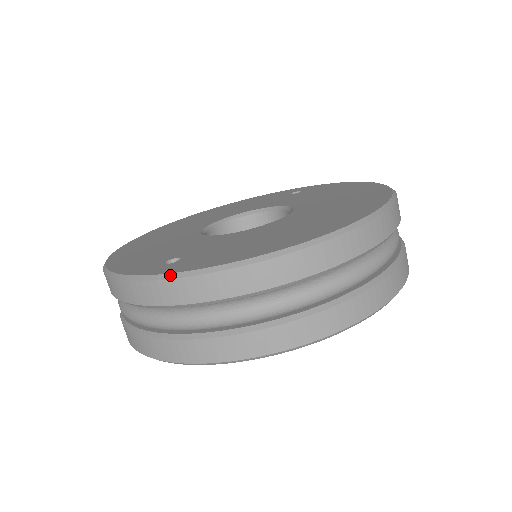
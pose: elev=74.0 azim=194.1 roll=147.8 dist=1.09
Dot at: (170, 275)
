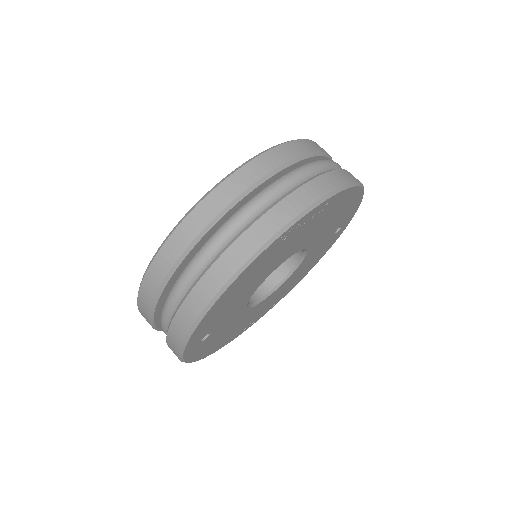
Dot at: (271, 148)
